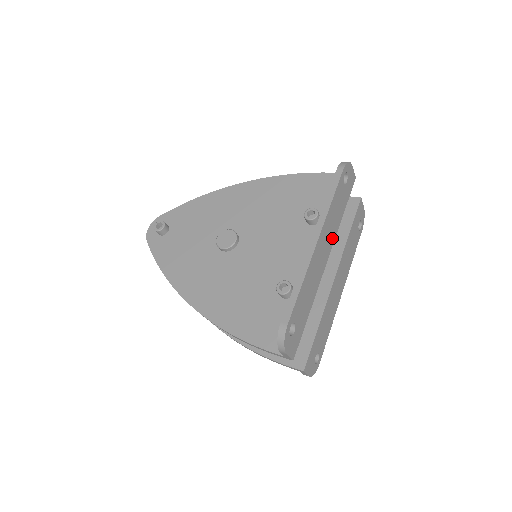
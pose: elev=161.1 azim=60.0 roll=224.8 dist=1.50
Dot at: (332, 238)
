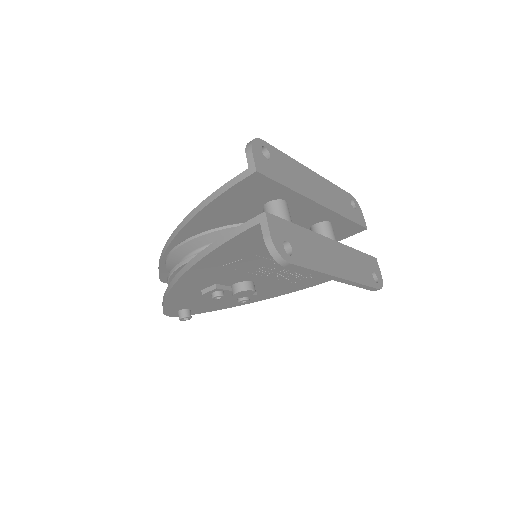
Dot at: (331, 205)
